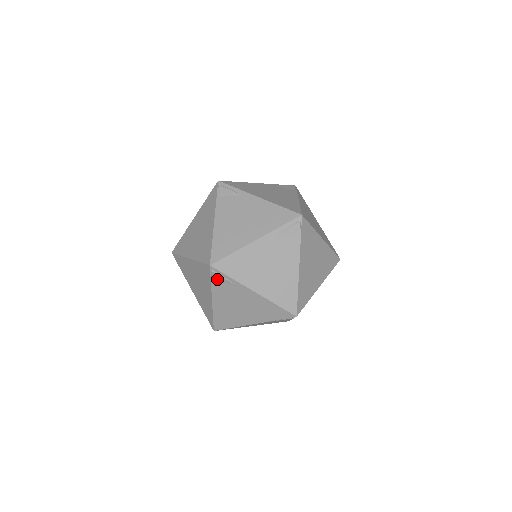
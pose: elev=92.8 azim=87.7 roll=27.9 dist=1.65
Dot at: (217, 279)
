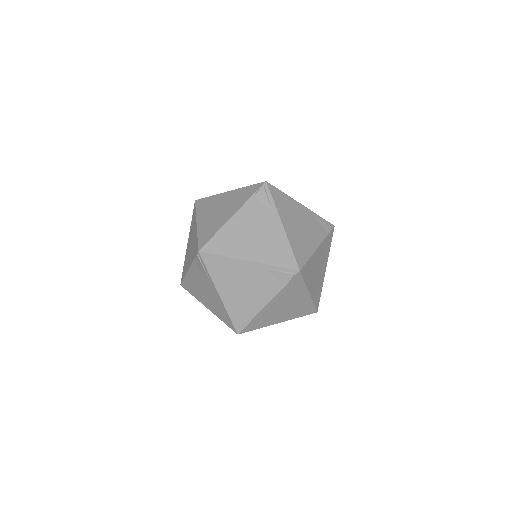
Dot at: (260, 196)
